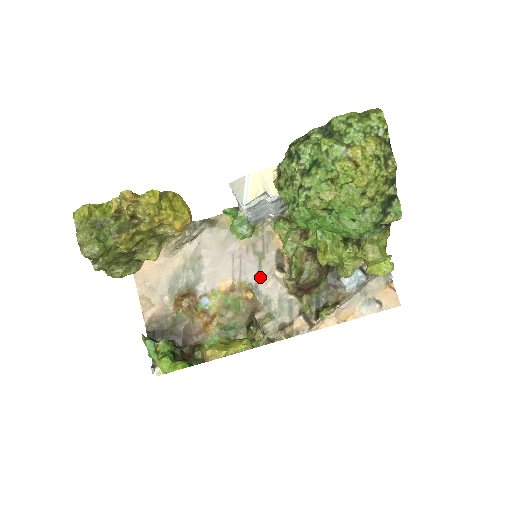
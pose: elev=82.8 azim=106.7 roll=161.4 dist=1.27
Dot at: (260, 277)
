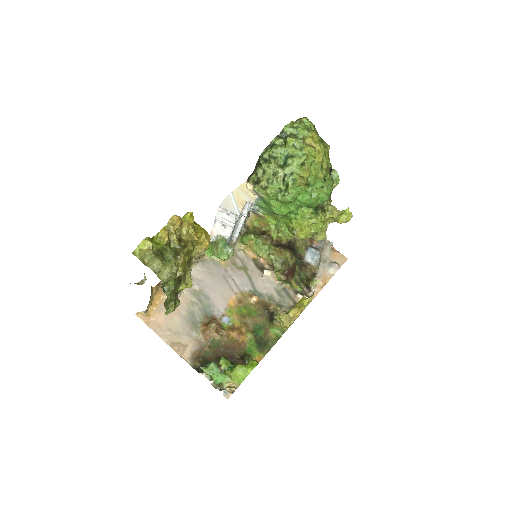
Dot at: (253, 283)
